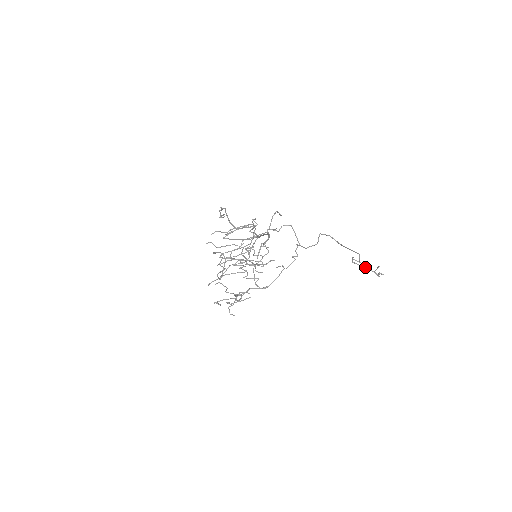
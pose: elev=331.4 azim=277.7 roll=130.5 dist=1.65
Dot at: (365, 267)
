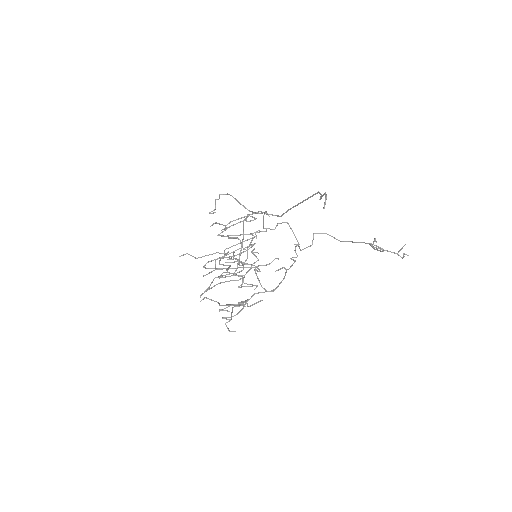
Dot at: (387, 250)
